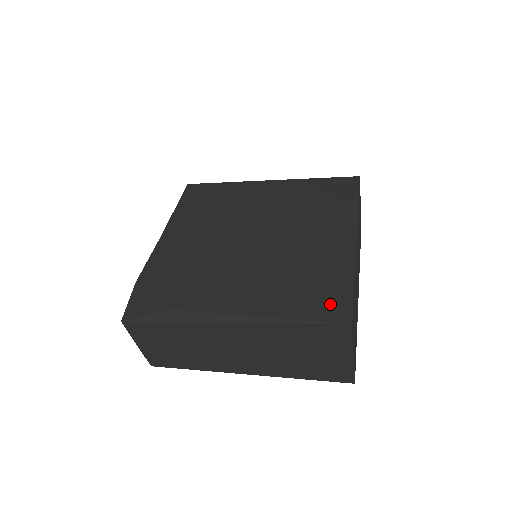
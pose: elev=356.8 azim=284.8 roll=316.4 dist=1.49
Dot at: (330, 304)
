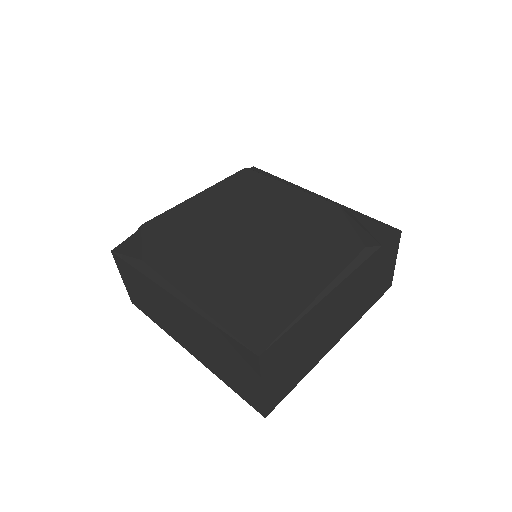
Dot at: (258, 328)
